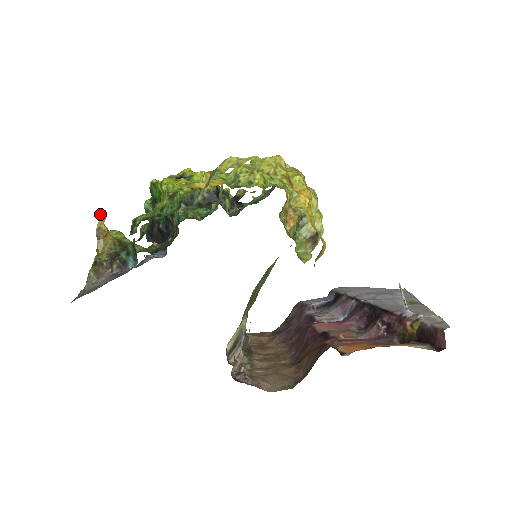
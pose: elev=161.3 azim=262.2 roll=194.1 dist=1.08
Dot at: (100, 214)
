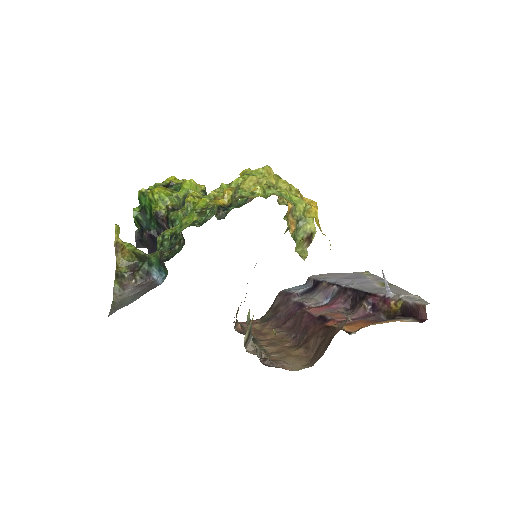
Dot at: (115, 229)
